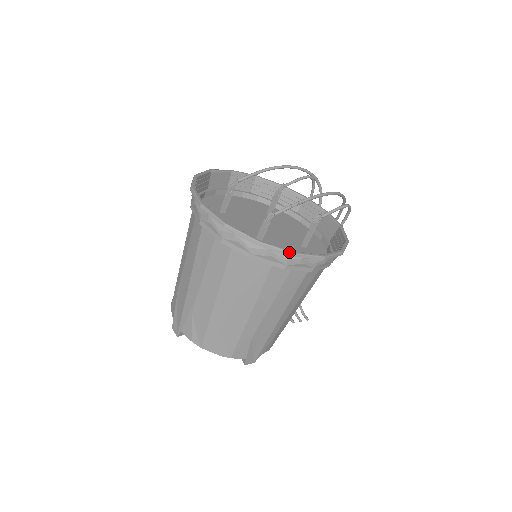
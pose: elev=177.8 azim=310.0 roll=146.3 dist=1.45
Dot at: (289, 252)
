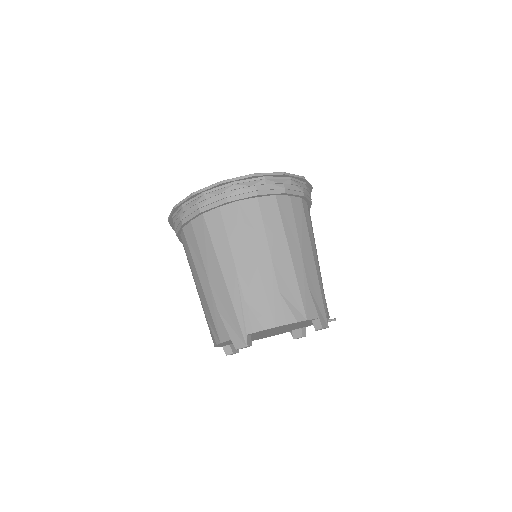
Dot at: (279, 173)
